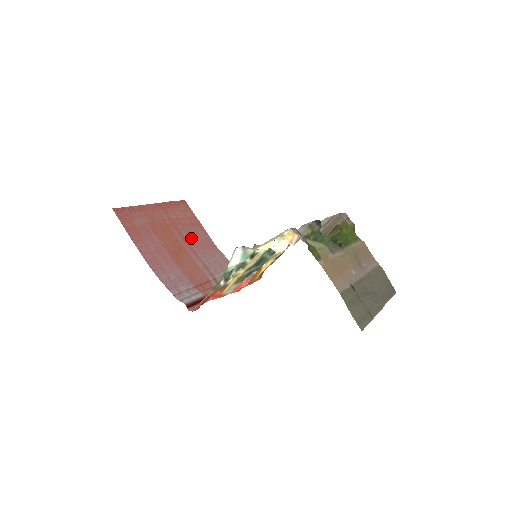
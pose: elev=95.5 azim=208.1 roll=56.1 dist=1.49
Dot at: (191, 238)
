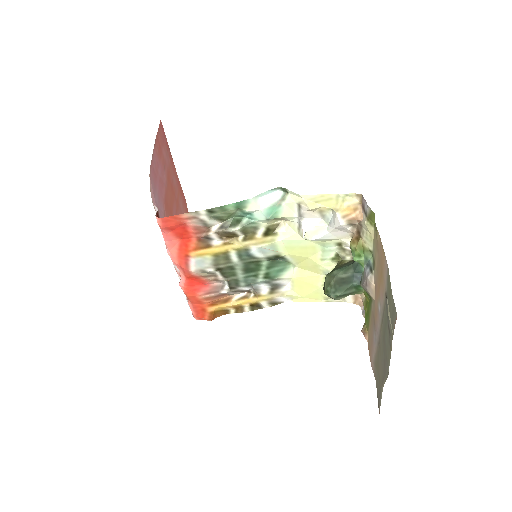
Dot at: occluded
